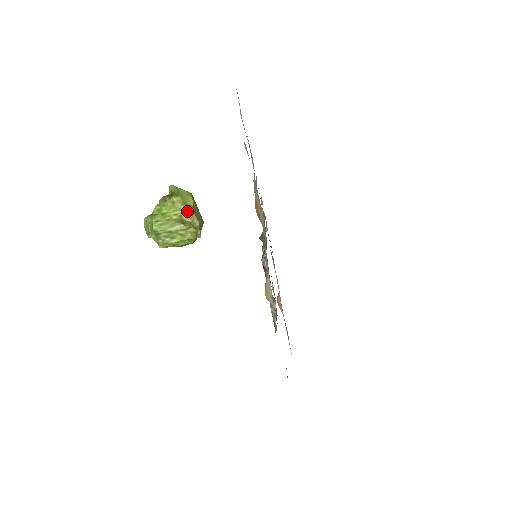
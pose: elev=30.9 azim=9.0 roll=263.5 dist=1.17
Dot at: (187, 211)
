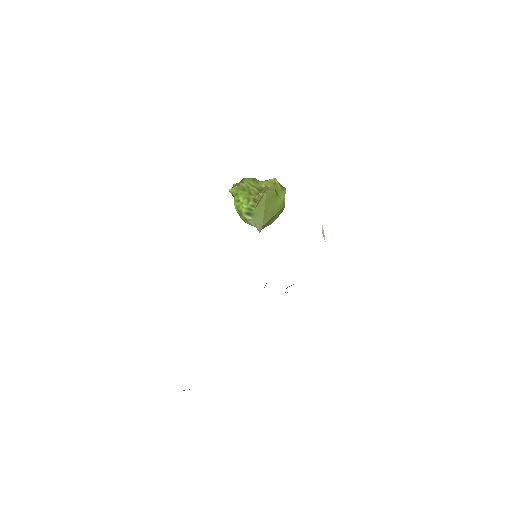
Dot at: (274, 188)
